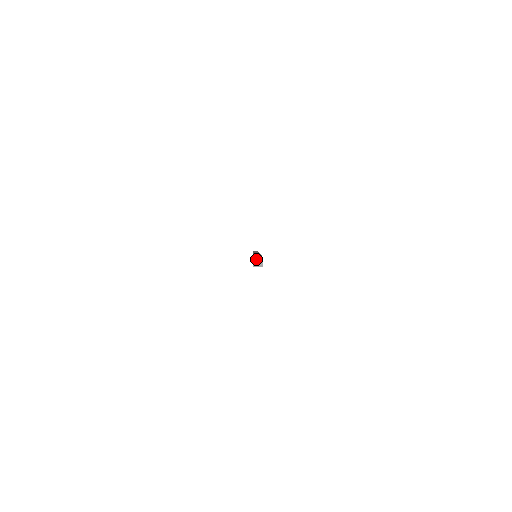
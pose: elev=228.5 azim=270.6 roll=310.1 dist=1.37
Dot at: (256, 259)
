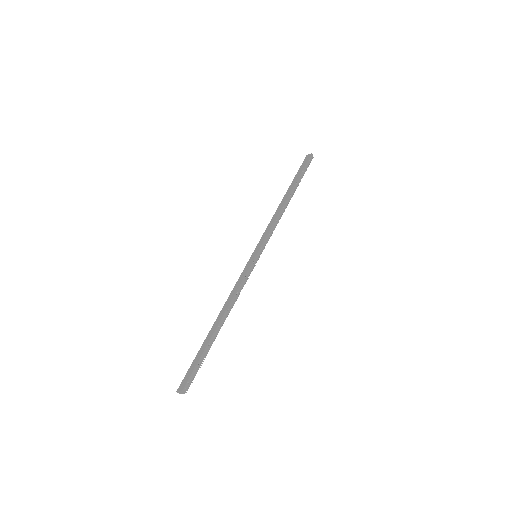
Dot at: (179, 392)
